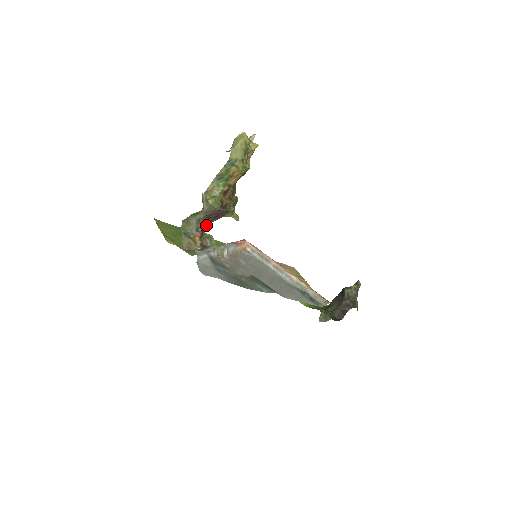
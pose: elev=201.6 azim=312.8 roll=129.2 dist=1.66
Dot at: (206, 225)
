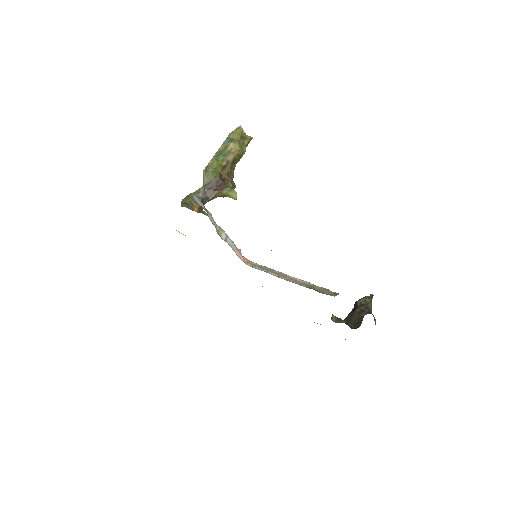
Dot at: (205, 200)
